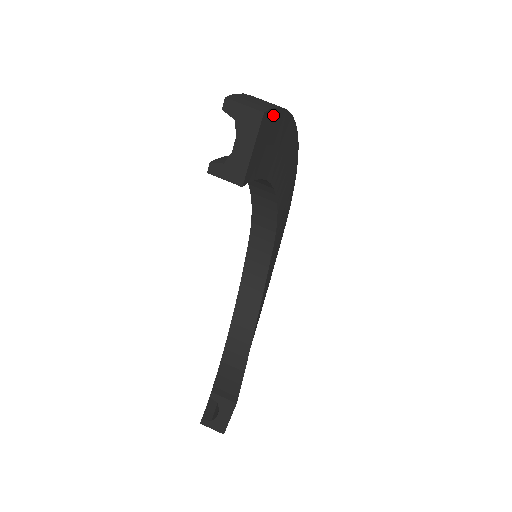
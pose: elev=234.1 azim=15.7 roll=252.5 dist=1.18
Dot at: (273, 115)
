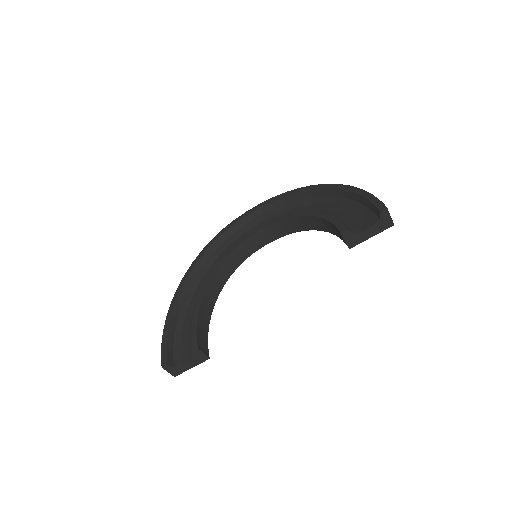
Dot at: occluded
